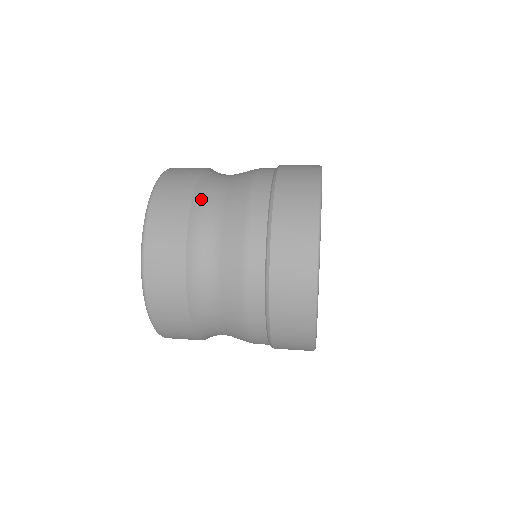
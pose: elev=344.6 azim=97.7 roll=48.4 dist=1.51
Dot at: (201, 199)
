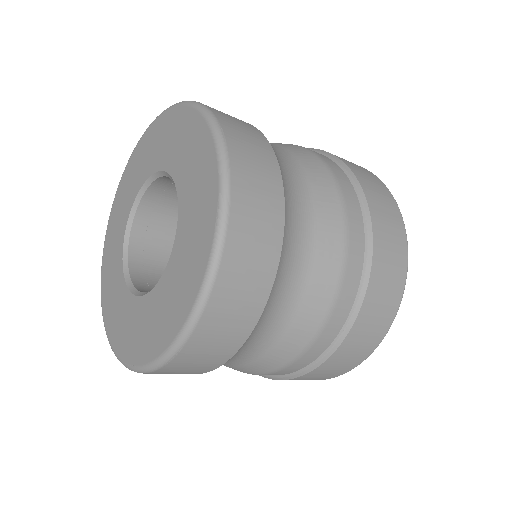
Dot at: (284, 171)
